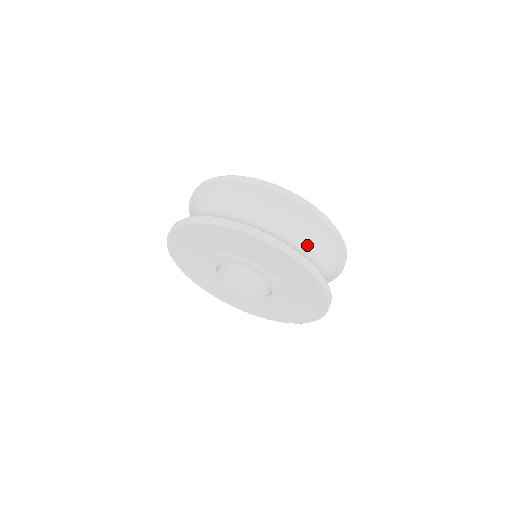
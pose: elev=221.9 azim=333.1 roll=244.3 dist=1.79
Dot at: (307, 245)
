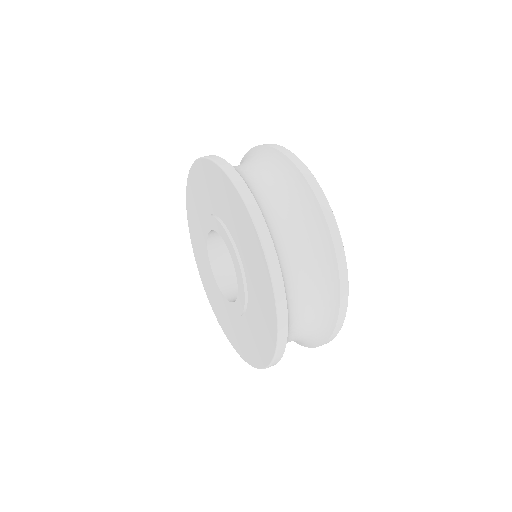
Dot at: (303, 303)
